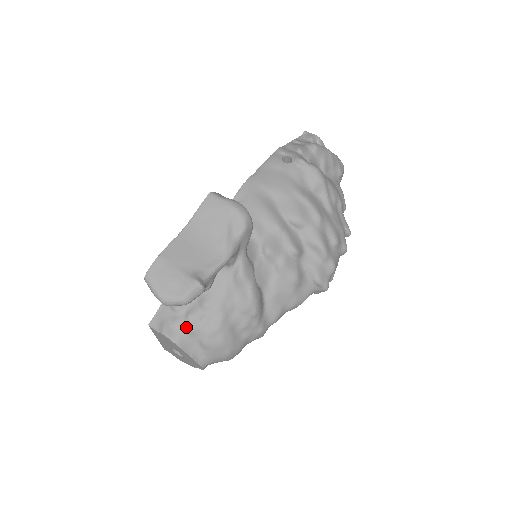
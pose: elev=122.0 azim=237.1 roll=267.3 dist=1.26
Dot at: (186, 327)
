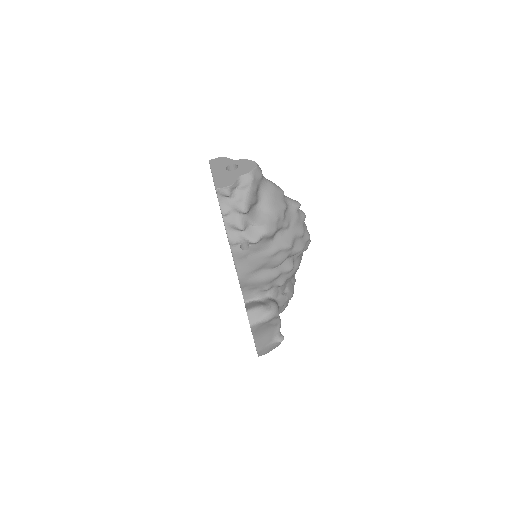
Dot at: occluded
